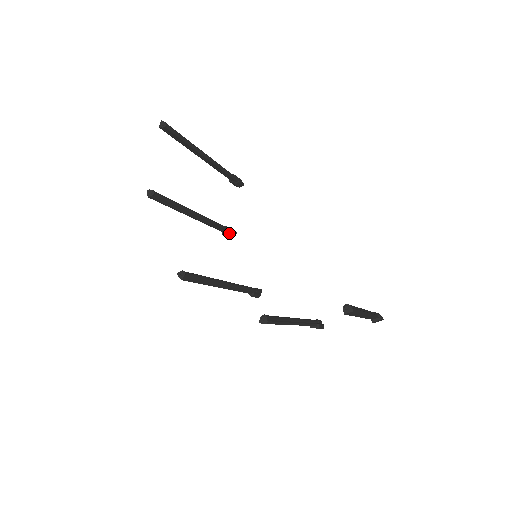
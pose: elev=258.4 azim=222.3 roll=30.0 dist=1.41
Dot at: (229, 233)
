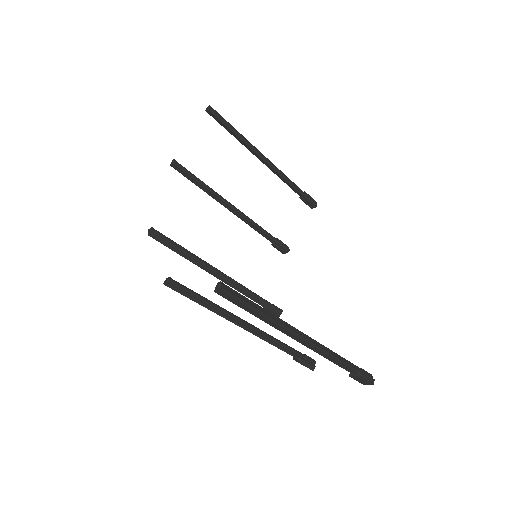
Dot at: (279, 247)
